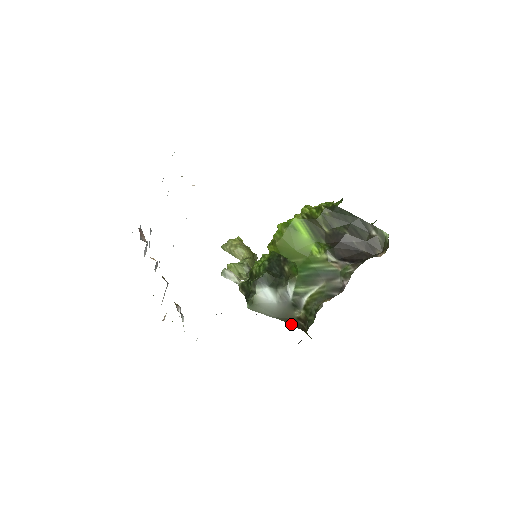
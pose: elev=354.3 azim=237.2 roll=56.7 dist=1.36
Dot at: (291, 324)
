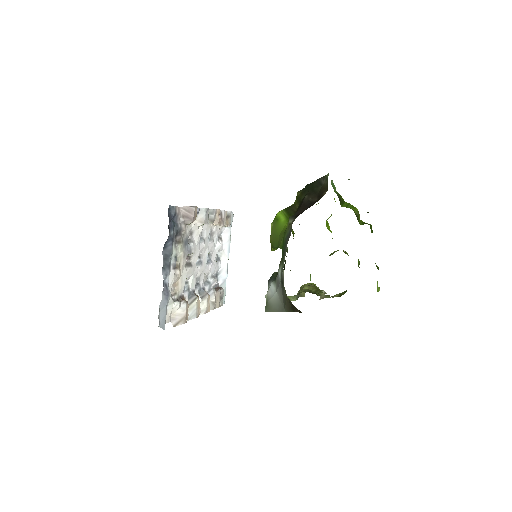
Dot at: (293, 310)
